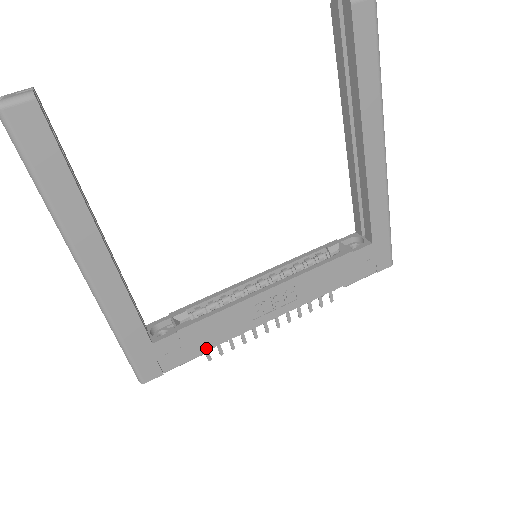
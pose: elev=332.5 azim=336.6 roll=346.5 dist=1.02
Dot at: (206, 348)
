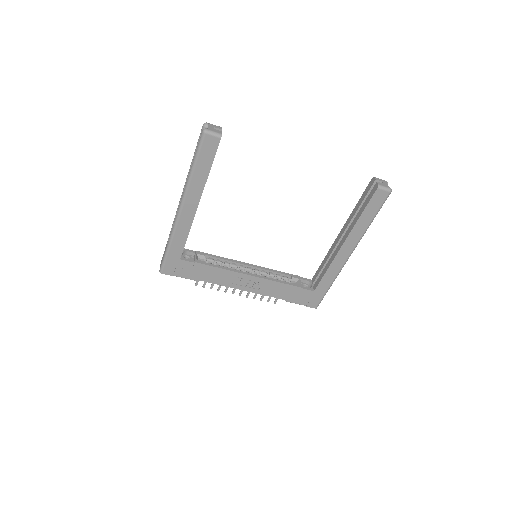
Dot at: (201, 279)
